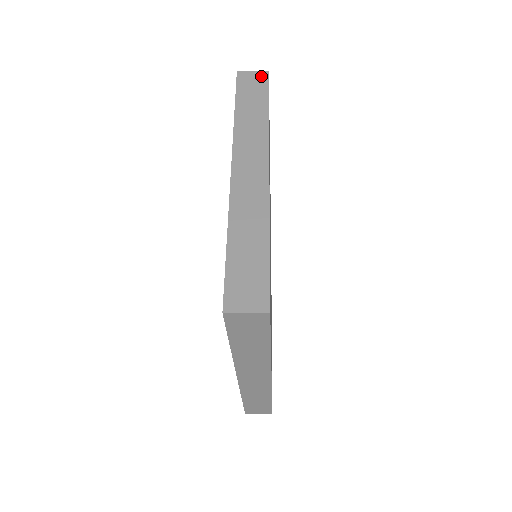
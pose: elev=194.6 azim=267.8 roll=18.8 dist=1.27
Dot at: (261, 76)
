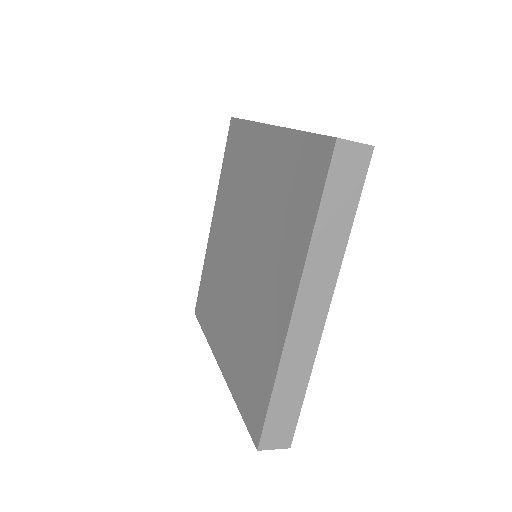
Dot at: (363, 156)
